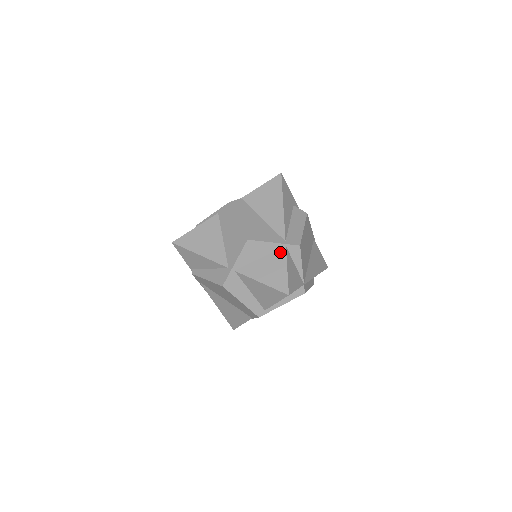
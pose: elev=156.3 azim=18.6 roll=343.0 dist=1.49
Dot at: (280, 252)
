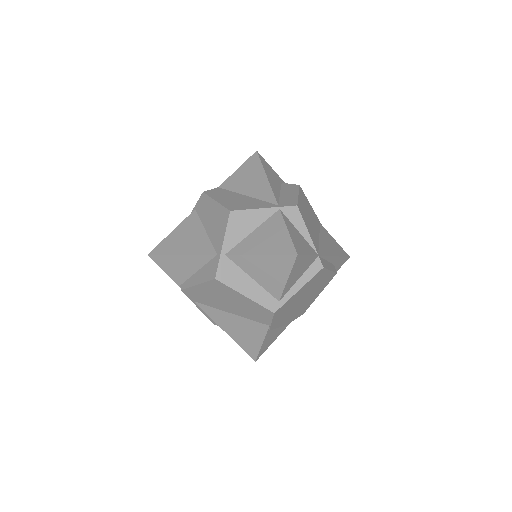
Dot at: (274, 217)
